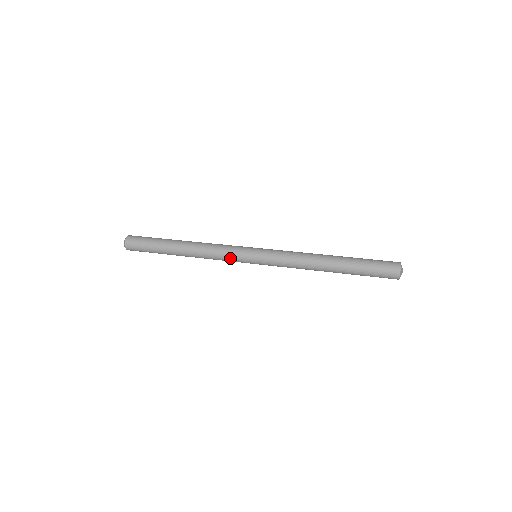
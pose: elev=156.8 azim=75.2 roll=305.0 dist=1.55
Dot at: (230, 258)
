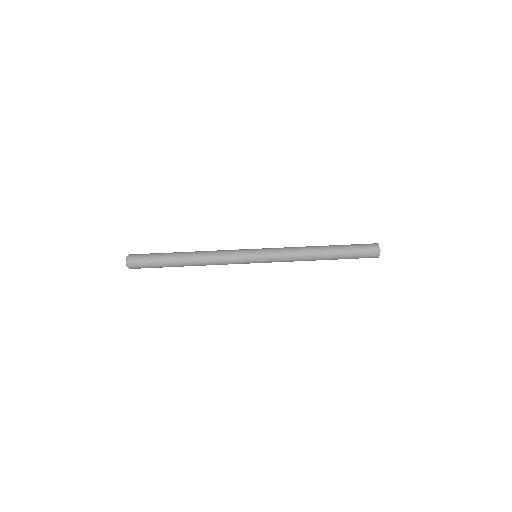
Dot at: (234, 260)
